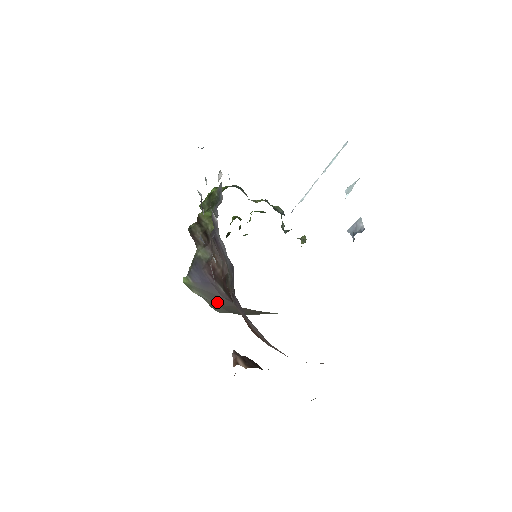
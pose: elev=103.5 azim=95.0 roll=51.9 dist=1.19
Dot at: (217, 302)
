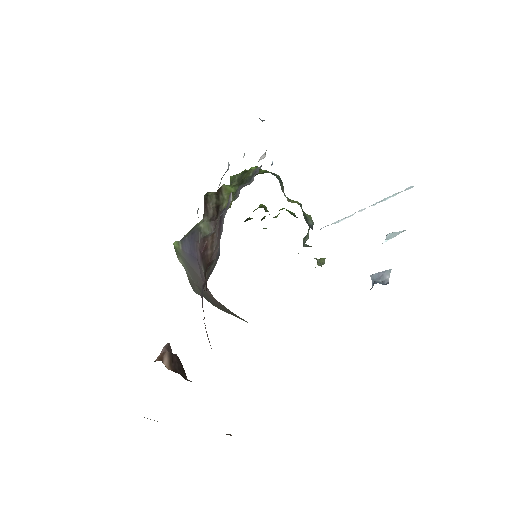
Dot at: (196, 281)
